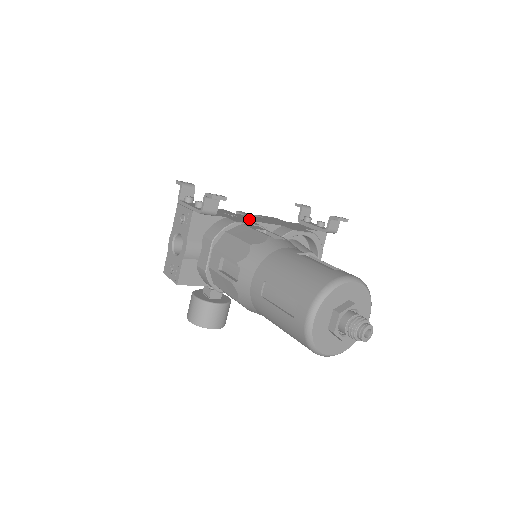
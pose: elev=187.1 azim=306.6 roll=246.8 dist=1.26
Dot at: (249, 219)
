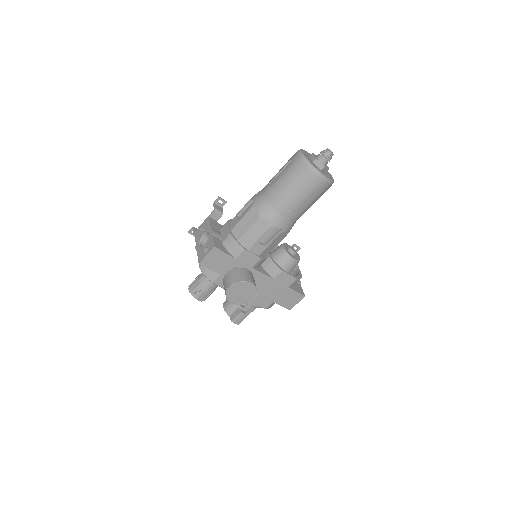
Dot at: occluded
